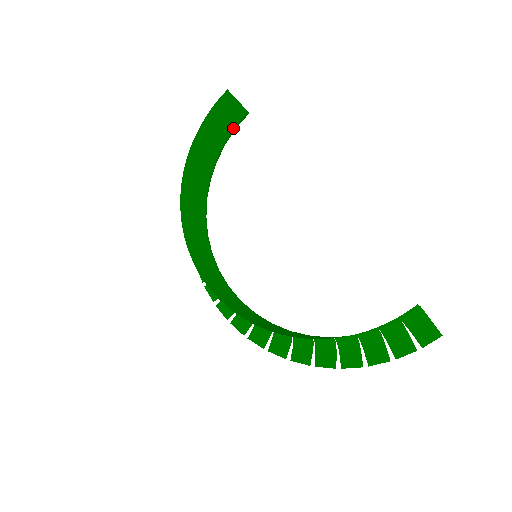
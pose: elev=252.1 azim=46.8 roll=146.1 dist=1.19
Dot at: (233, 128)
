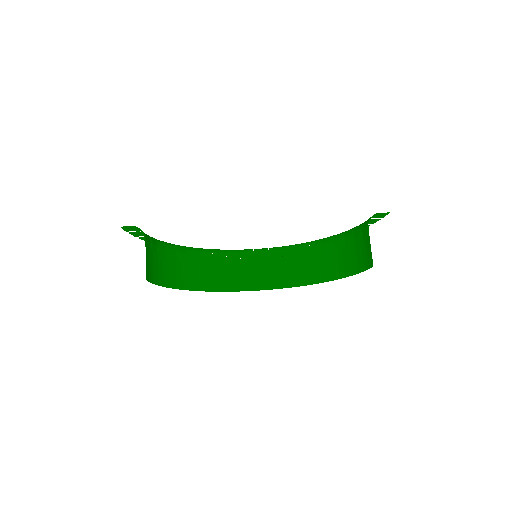
Dot at: (151, 243)
